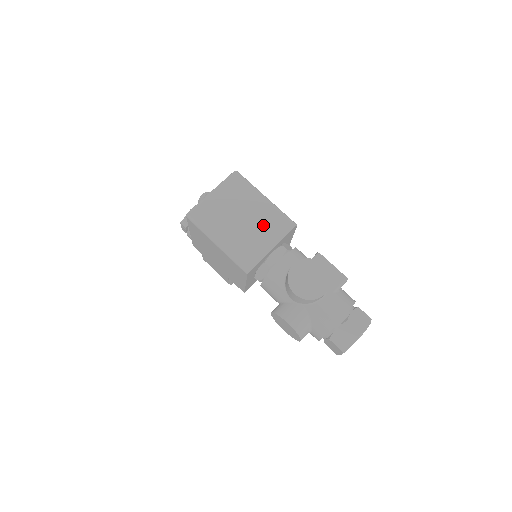
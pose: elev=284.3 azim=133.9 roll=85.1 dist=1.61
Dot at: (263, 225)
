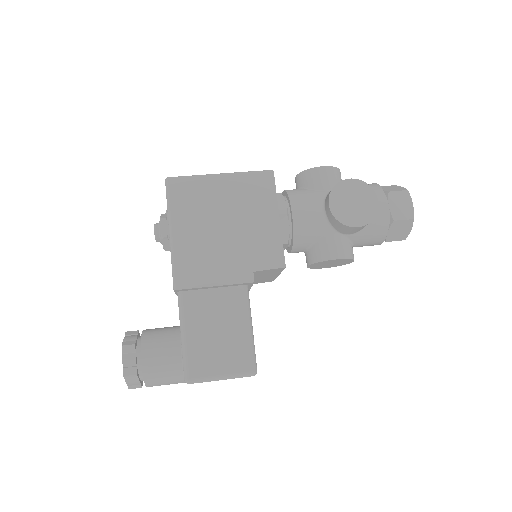
Dot at: occluded
